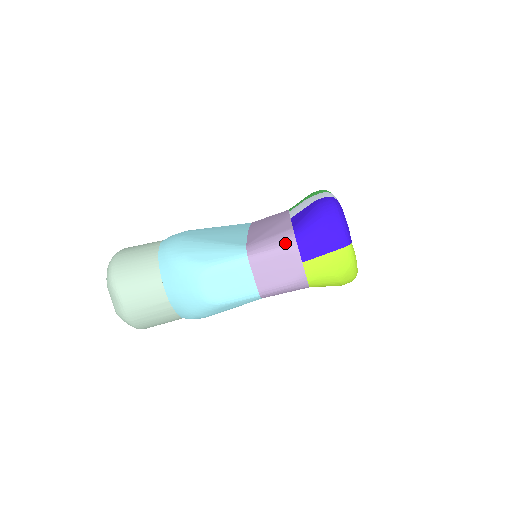
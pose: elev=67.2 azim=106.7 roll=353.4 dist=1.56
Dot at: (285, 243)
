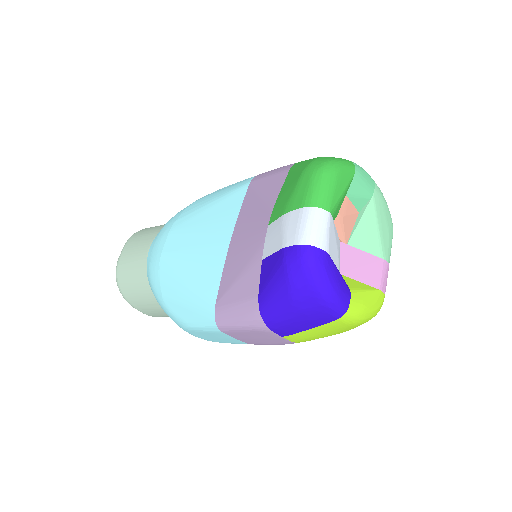
Dot at: (251, 322)
